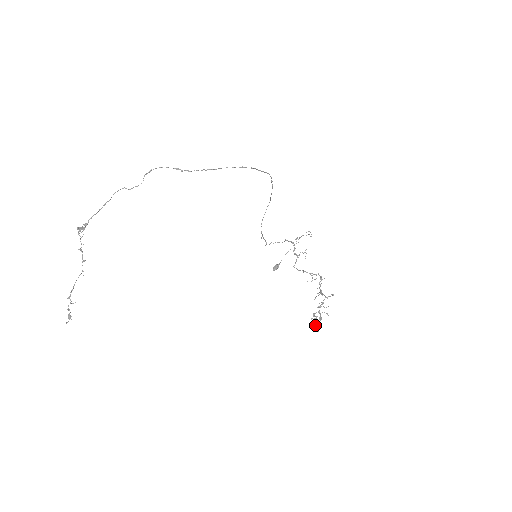
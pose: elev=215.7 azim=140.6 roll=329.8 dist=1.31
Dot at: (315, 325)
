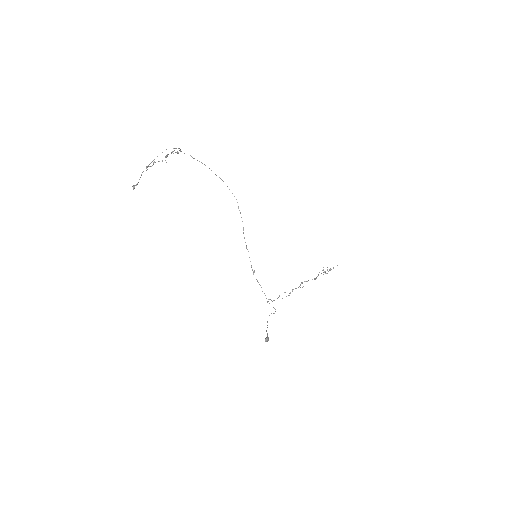
Dot at: occluded
